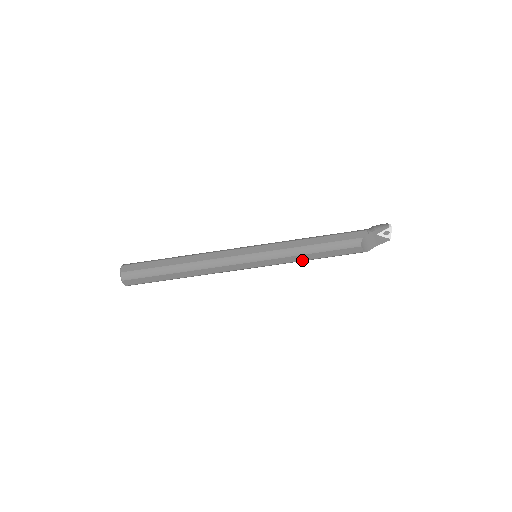
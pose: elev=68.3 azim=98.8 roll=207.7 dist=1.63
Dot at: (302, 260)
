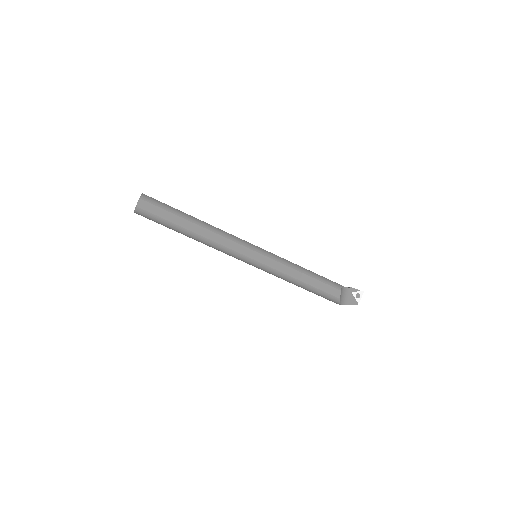
Dot at: (293, 277)
